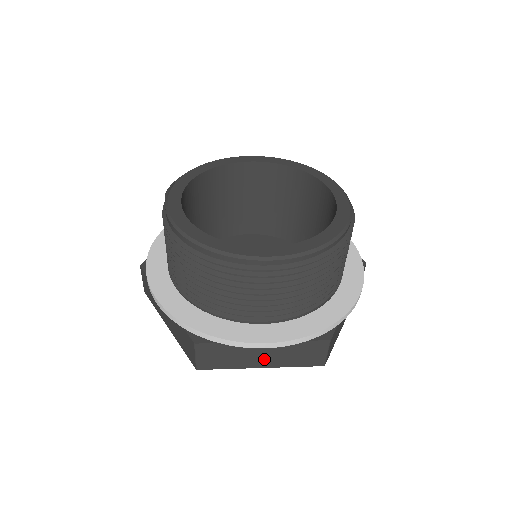
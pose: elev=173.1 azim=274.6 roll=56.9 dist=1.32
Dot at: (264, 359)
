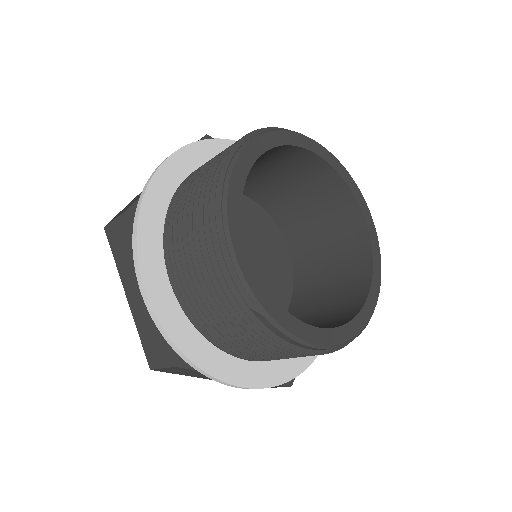
Dot at: occluded
